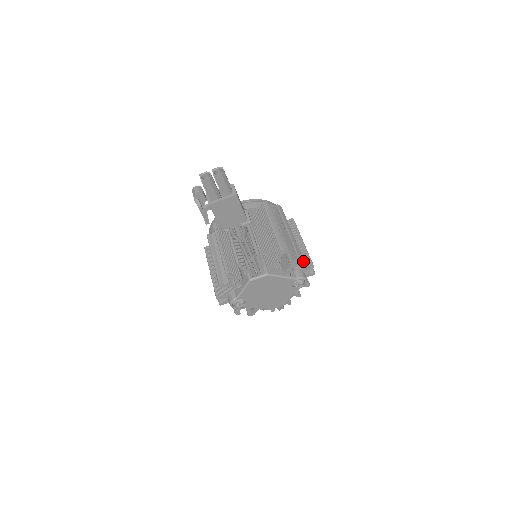
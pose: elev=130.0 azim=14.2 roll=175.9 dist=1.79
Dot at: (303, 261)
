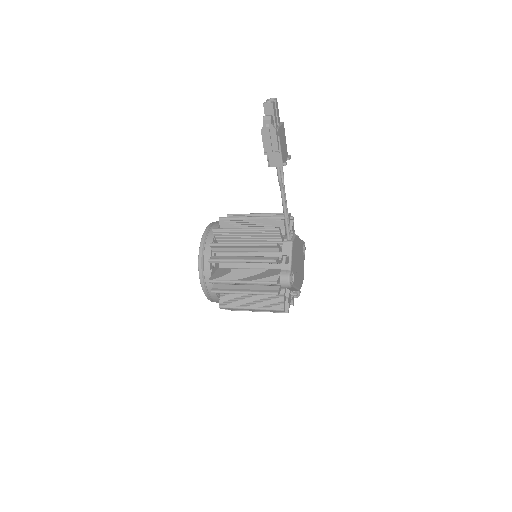
Dot at: occluded
